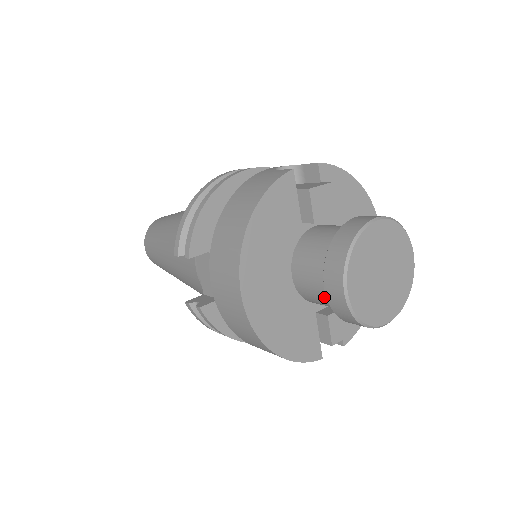
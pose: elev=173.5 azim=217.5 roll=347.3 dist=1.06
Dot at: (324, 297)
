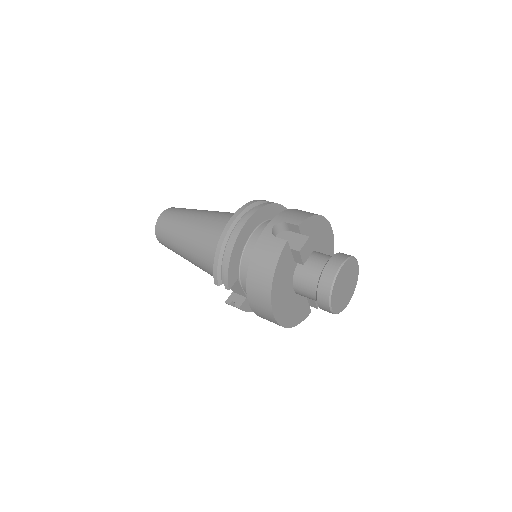
Dot at: occluded
